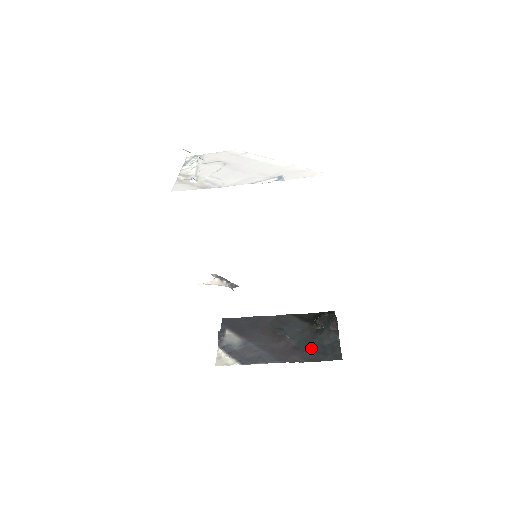
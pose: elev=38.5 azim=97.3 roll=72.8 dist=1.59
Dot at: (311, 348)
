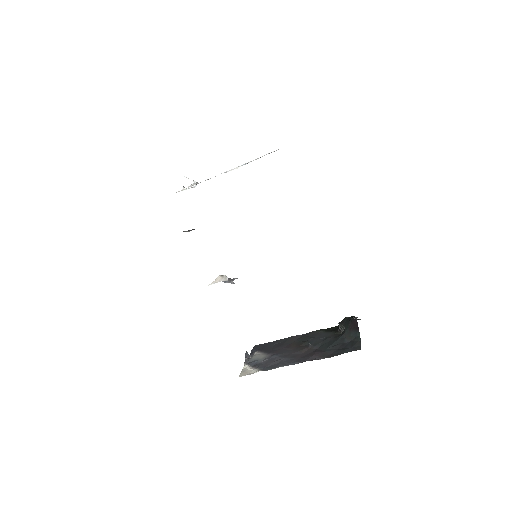
Dot at: (331, 348)
